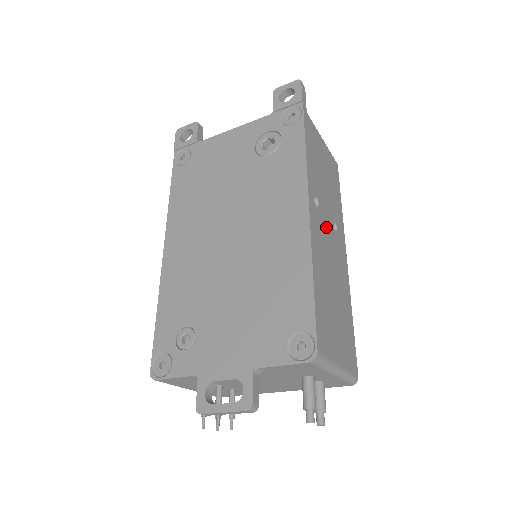
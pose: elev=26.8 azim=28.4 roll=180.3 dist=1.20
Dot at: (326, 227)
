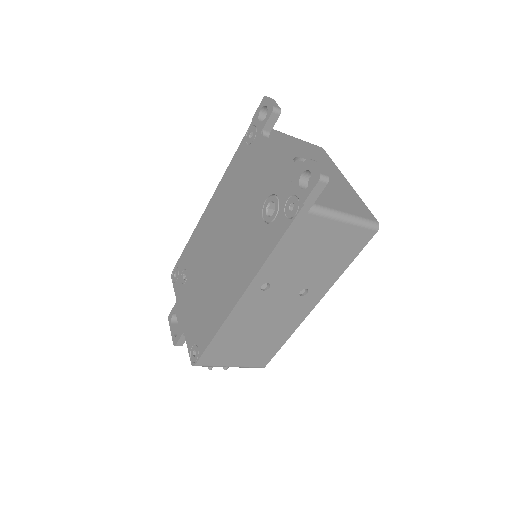
Dot at: (276, 298)
